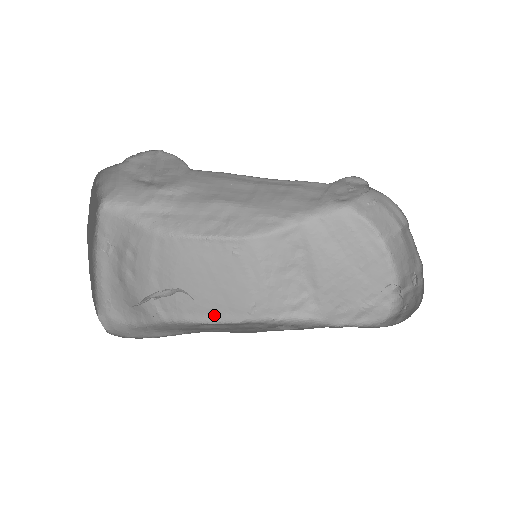
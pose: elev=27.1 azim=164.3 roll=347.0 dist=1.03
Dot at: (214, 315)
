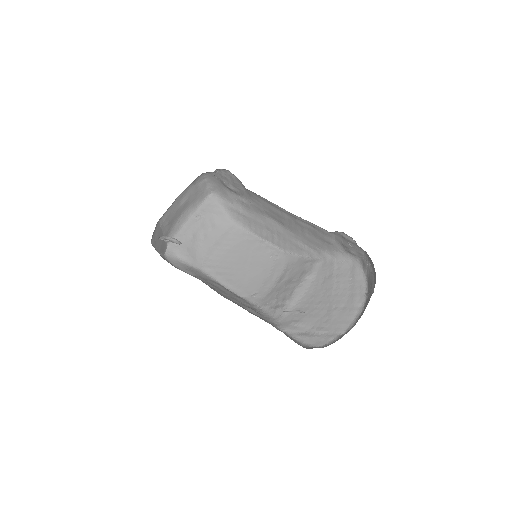
Dot at: (231, 284)
